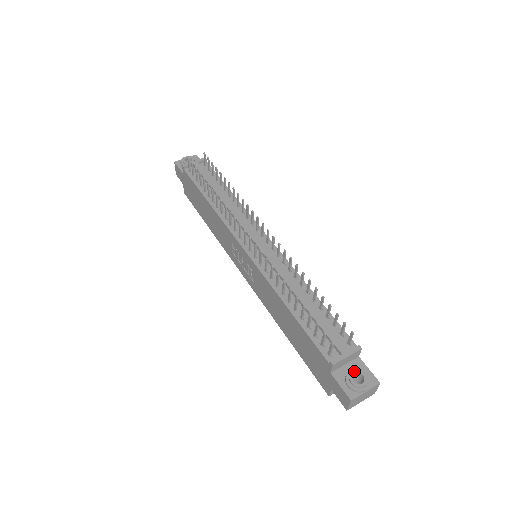
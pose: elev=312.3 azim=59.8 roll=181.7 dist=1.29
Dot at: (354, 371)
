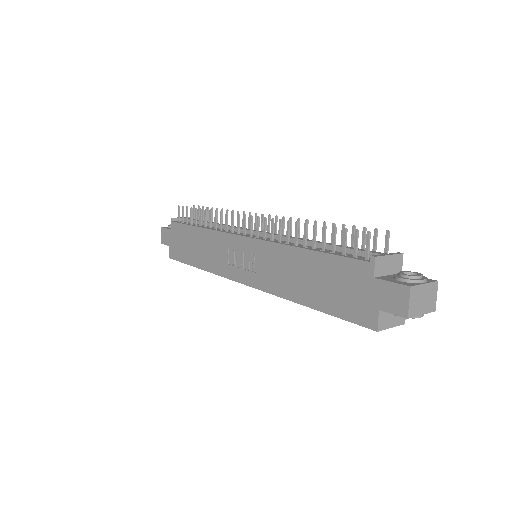
Dot at: (402, 271)
